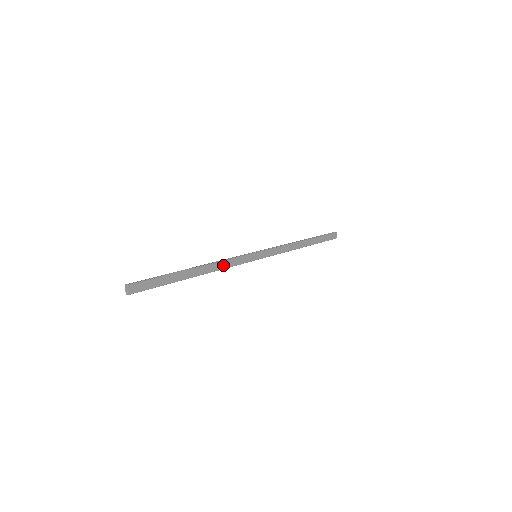
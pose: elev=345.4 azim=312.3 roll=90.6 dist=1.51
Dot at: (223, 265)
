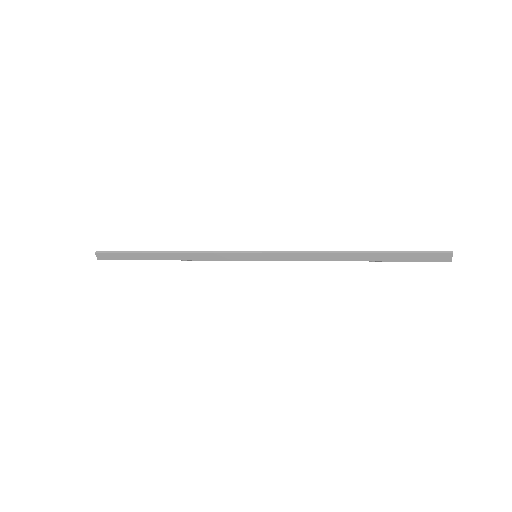
Dot at: (202, 257)
